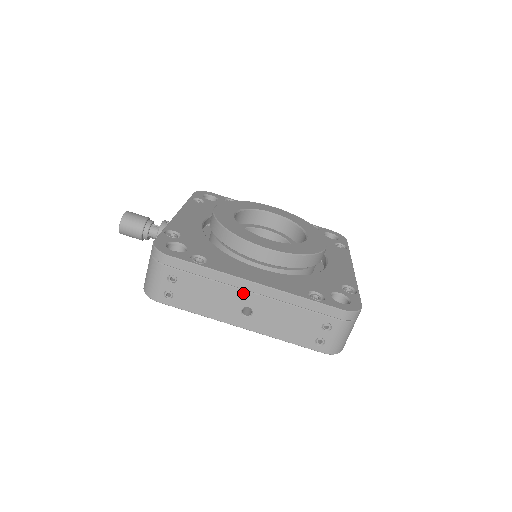
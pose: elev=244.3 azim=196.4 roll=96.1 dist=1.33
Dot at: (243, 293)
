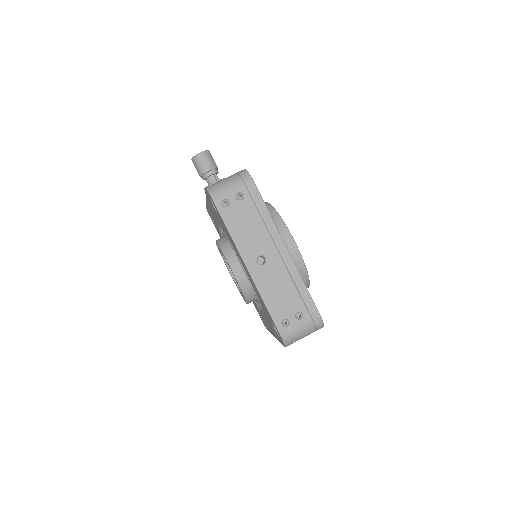
Dot at: (273, 246)
